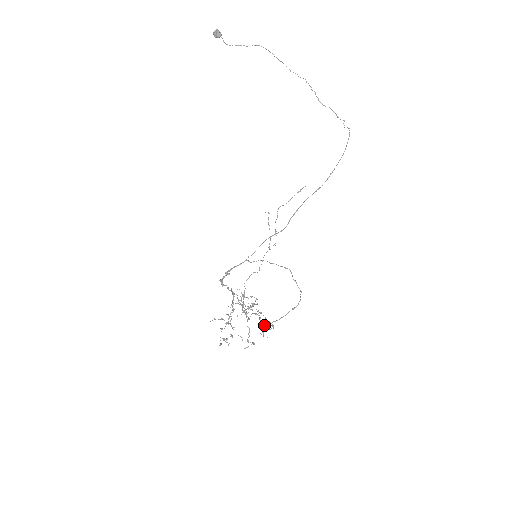
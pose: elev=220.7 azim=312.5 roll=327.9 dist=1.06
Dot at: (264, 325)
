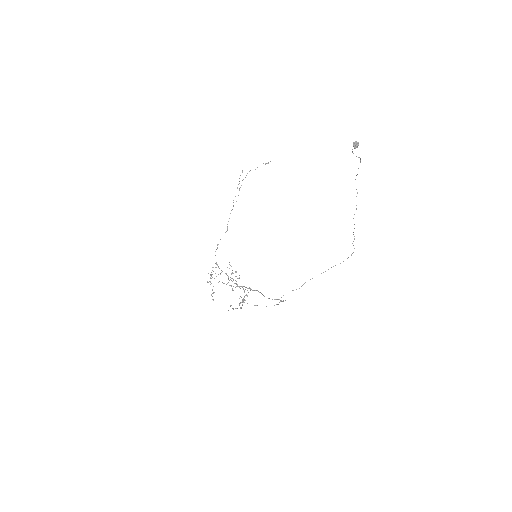
Dot at: occluded
